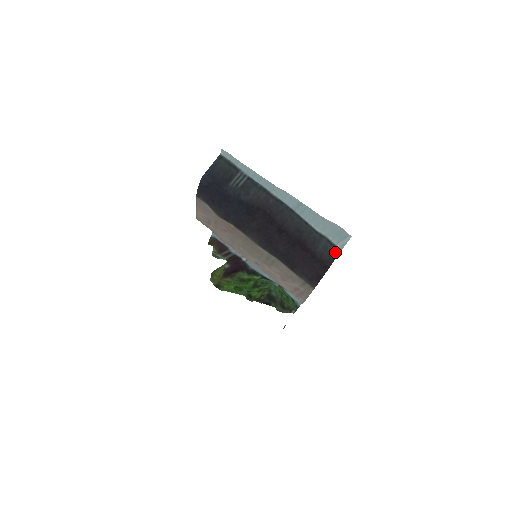
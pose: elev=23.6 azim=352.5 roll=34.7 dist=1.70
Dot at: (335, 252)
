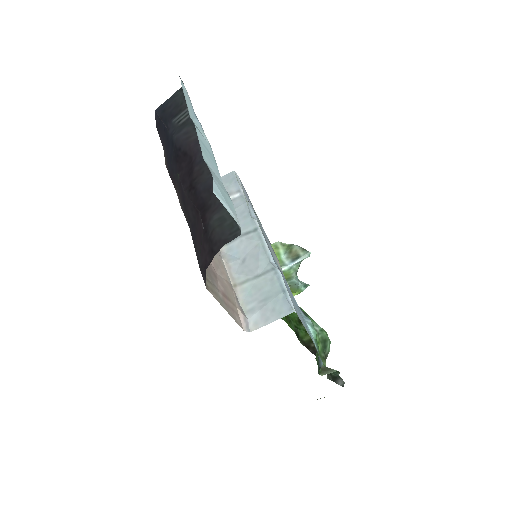
Dot at: (233, 232)
